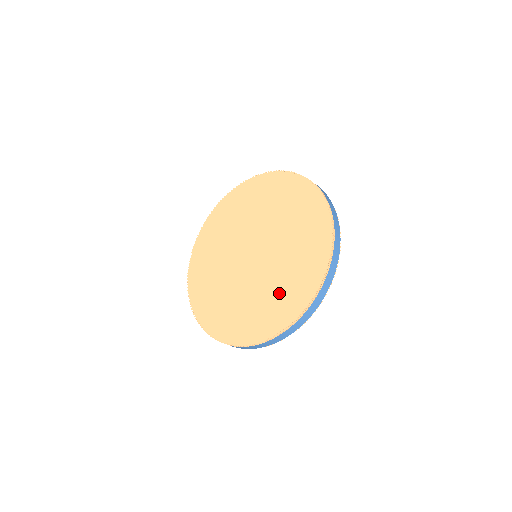
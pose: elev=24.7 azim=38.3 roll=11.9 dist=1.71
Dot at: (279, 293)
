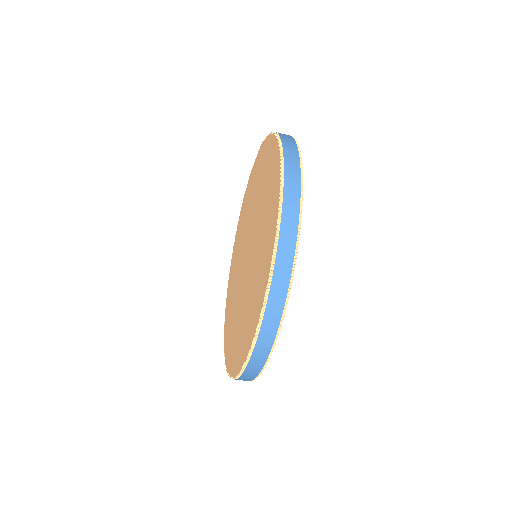
Dot at: (241, 328)
